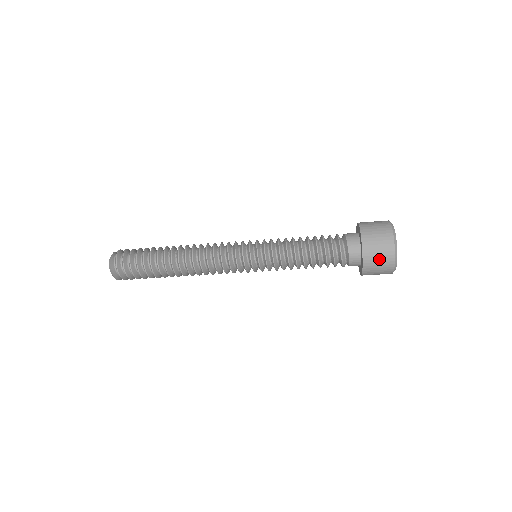
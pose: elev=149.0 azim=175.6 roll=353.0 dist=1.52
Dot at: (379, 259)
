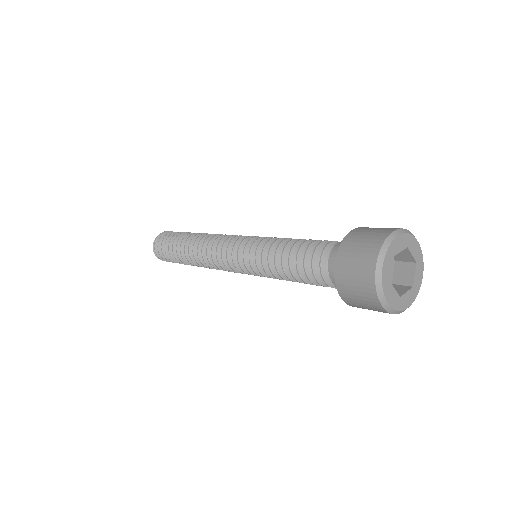
Dot at: occluded
